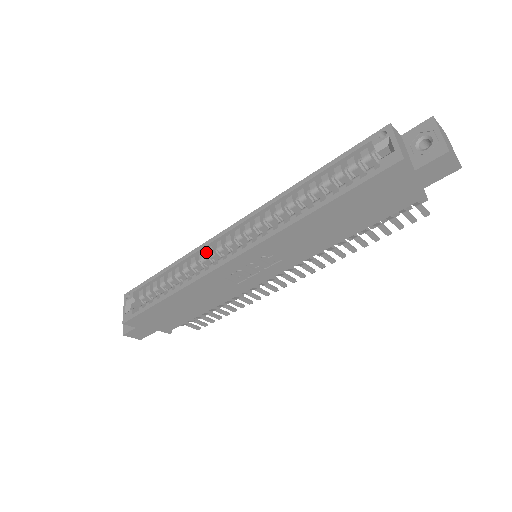
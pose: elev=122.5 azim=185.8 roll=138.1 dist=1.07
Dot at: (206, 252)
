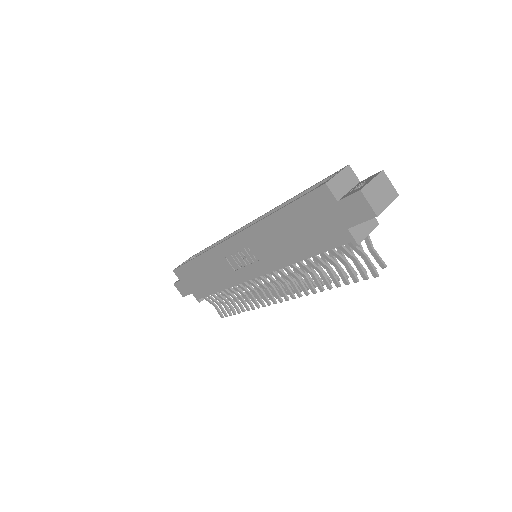
Dot at: occluded
